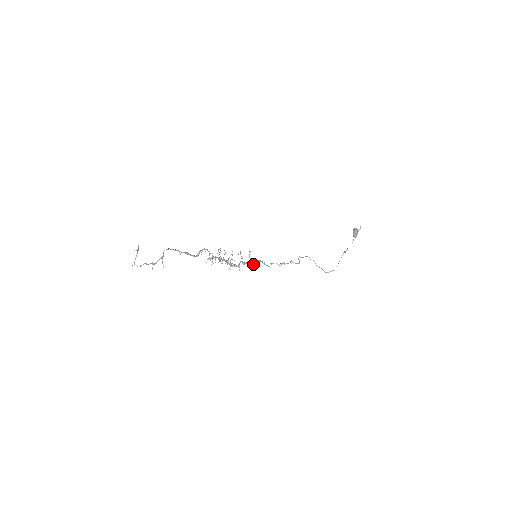
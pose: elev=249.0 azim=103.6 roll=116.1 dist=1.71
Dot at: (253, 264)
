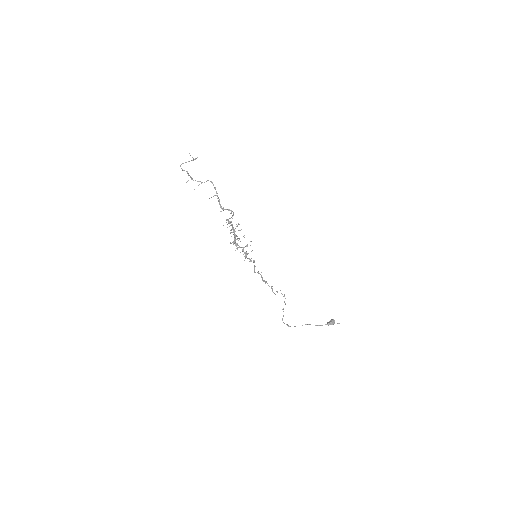
Dot at: (248, 258)
